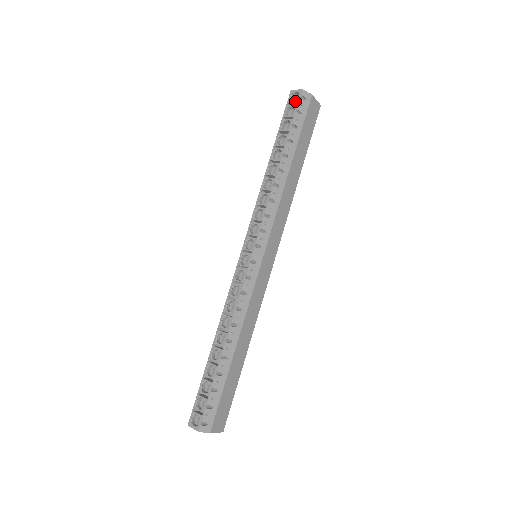
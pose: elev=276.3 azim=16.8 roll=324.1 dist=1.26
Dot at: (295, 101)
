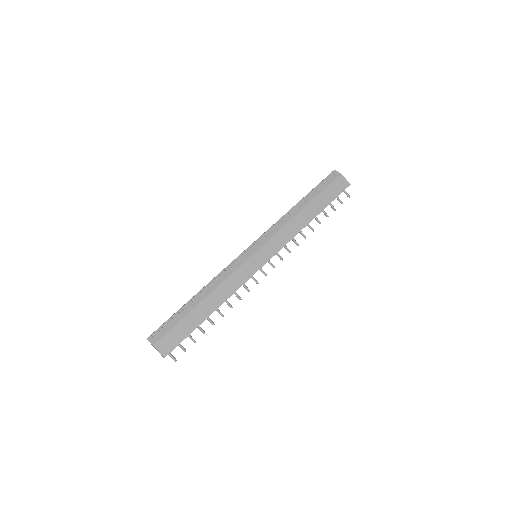
Dot at: (327, 176)
